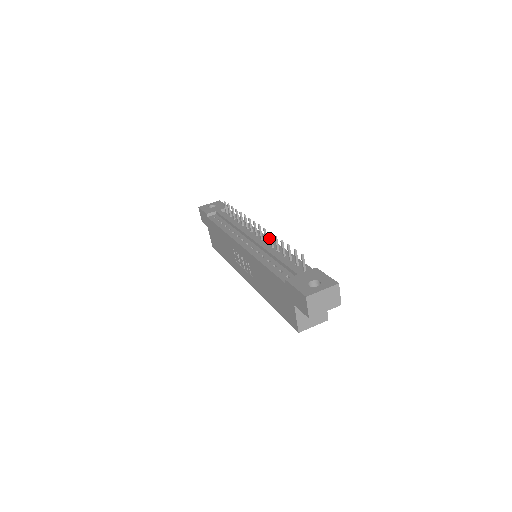
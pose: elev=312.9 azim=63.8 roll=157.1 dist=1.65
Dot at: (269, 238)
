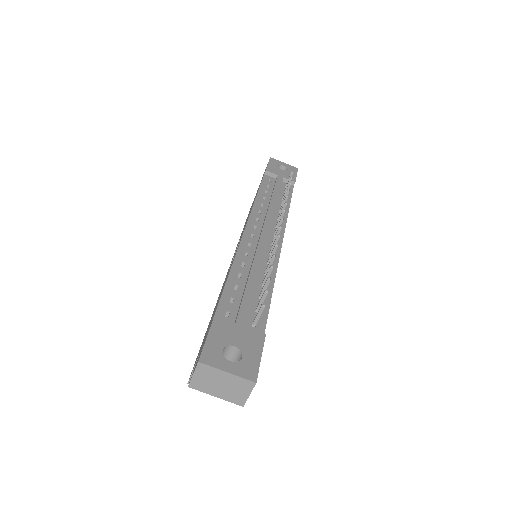
Dot at: (280, 250)
